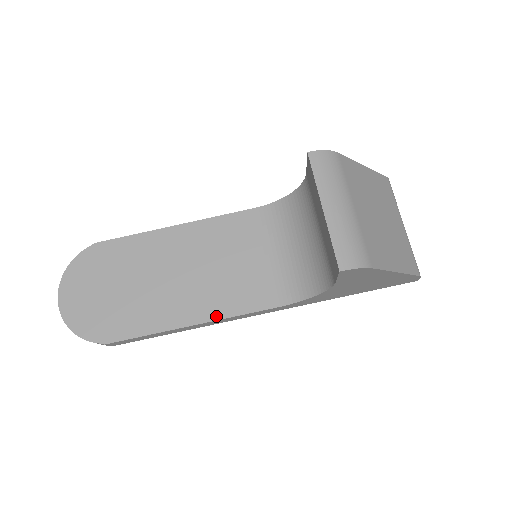
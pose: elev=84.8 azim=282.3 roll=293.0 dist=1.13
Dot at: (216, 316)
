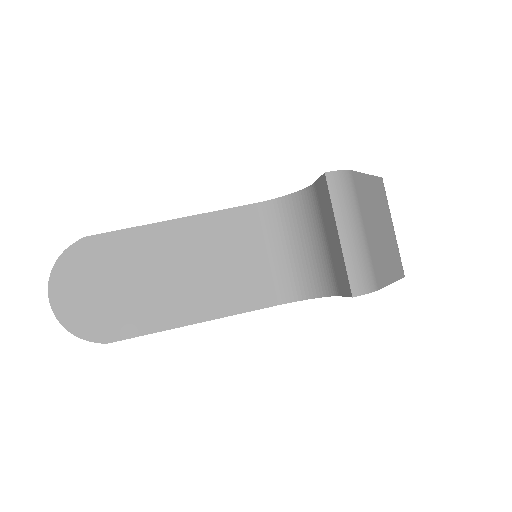
Dot at: (217, 315)
